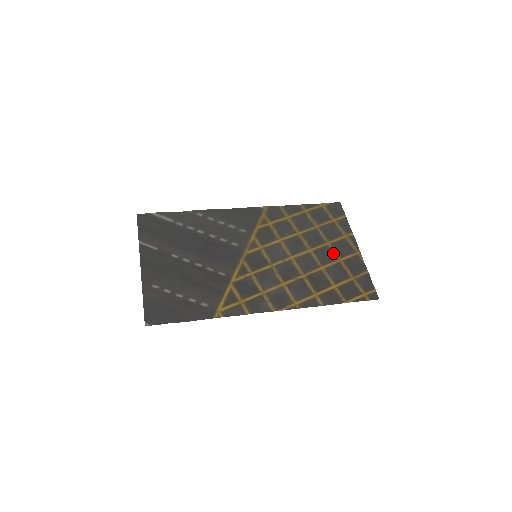
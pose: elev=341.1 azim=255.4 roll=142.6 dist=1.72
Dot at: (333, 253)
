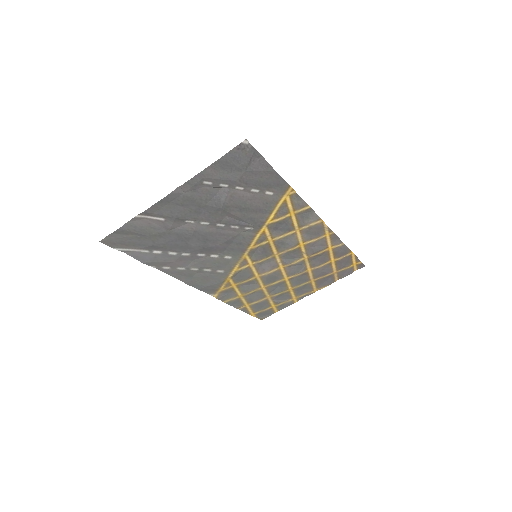
Dot at: (302, 283)
